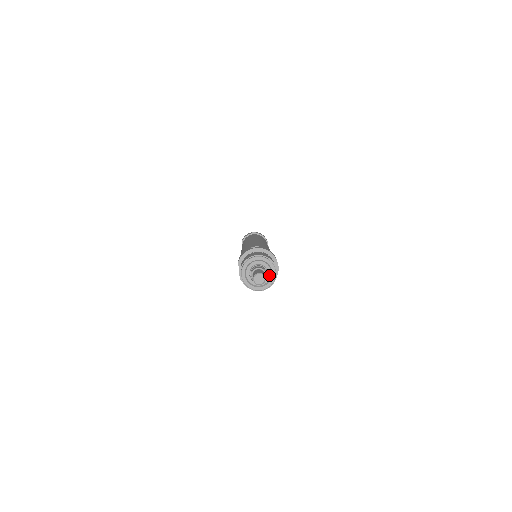
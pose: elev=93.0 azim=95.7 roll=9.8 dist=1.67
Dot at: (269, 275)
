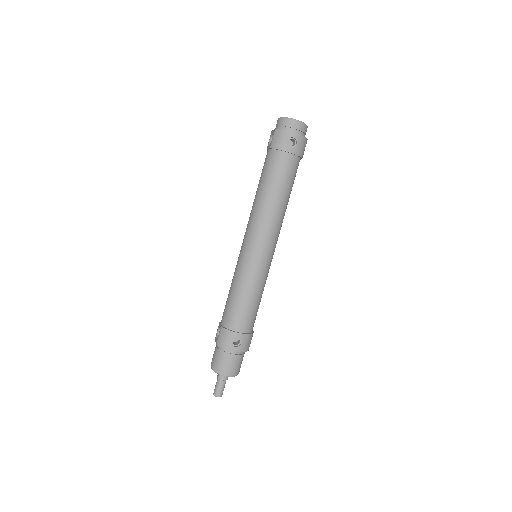
Dot at: occluded
